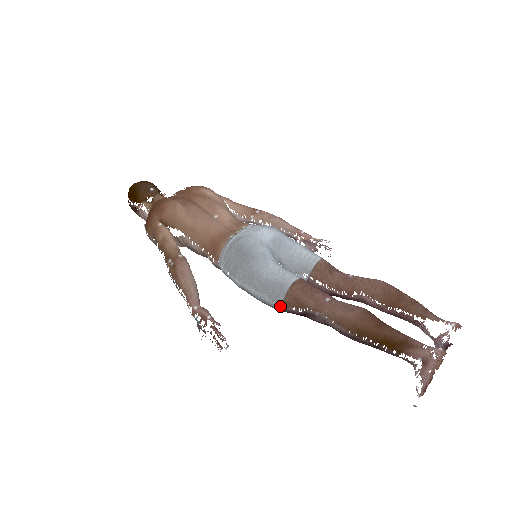
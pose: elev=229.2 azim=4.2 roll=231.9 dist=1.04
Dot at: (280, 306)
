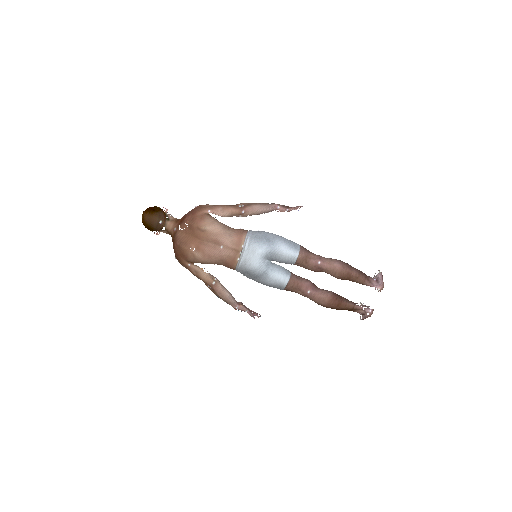
Dot at: occluded
